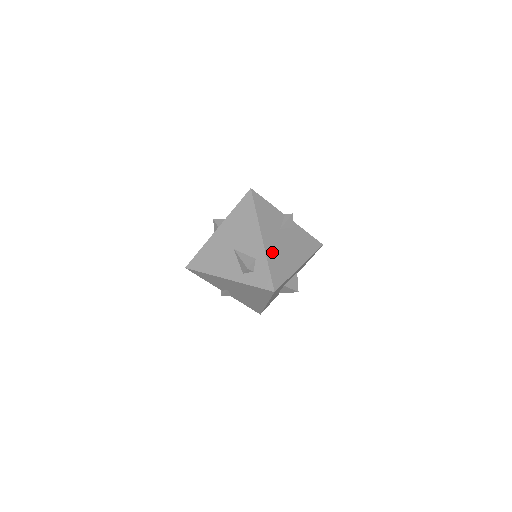
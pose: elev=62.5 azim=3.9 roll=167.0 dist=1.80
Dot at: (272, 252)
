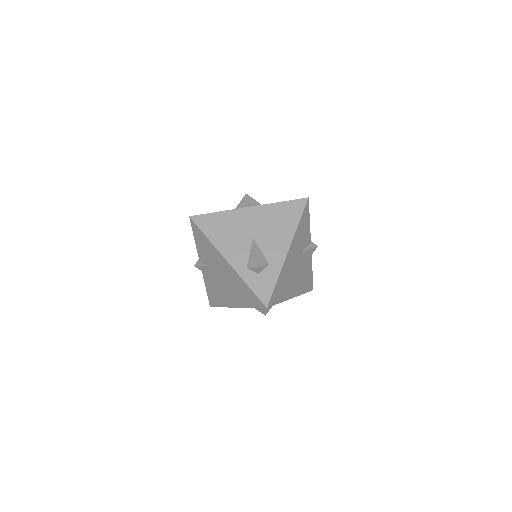
Dot at: (286, 269)
